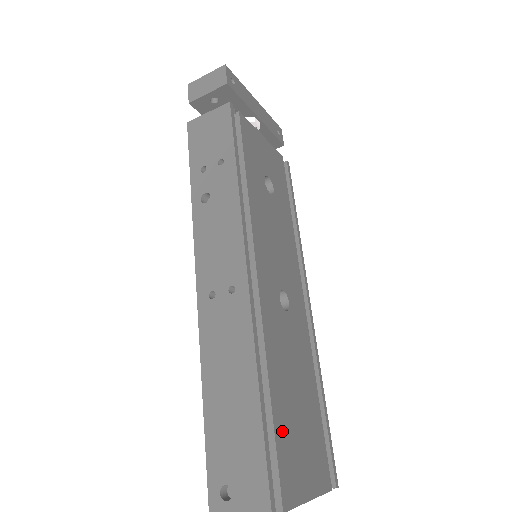
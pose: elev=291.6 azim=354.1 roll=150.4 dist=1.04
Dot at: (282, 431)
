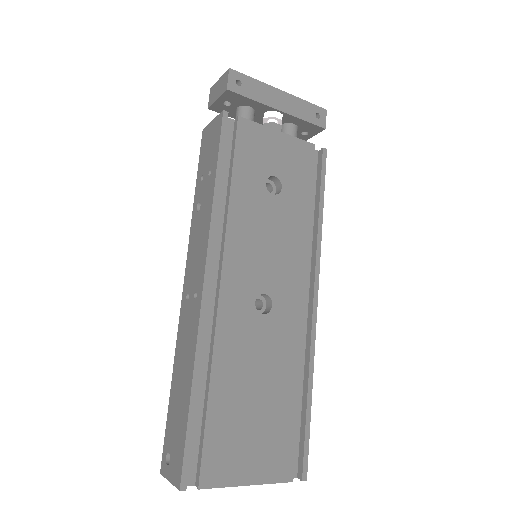
Dot at: (219, 424)
